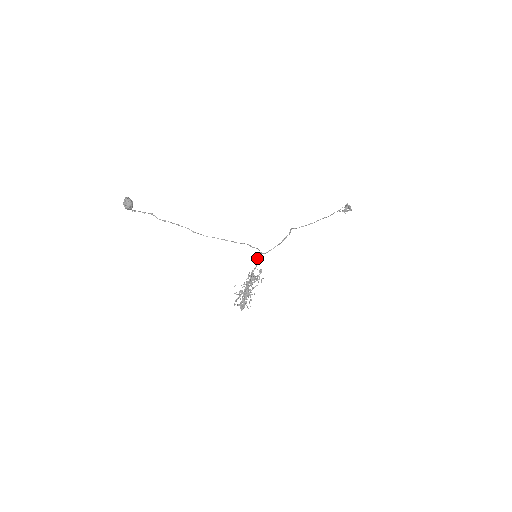
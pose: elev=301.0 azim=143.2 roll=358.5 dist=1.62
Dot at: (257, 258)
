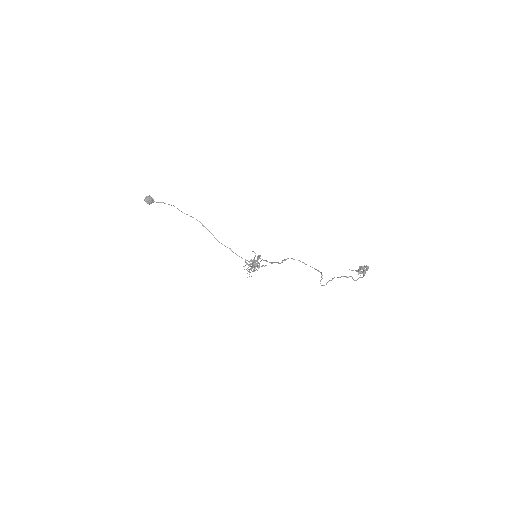
Dot at: (258, 256)
